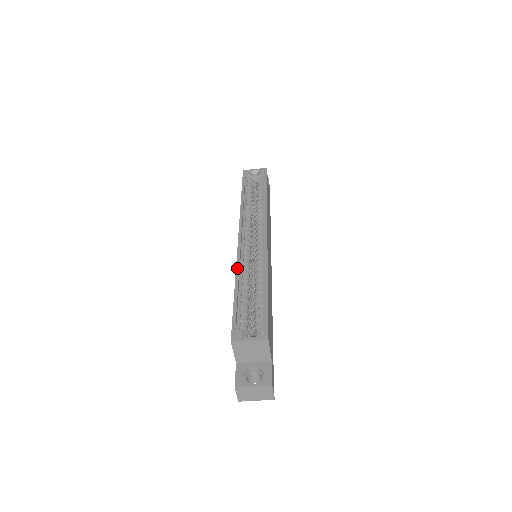
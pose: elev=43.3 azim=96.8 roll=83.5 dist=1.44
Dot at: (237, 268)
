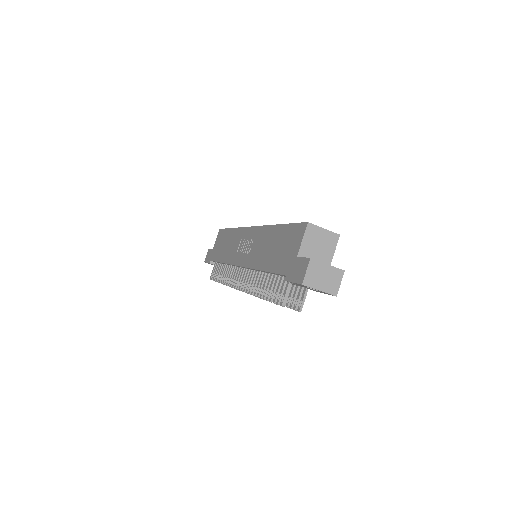
Dot at: (269, 225)
